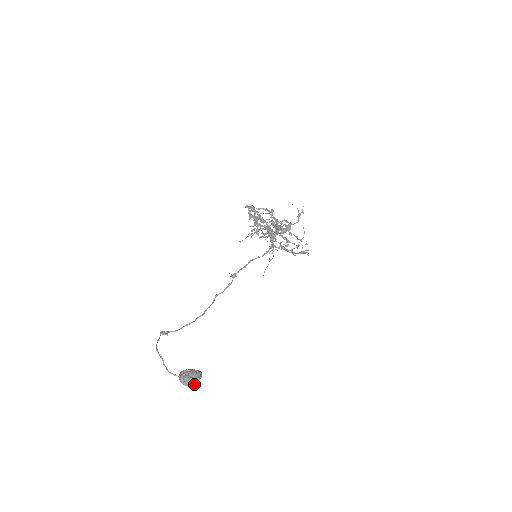
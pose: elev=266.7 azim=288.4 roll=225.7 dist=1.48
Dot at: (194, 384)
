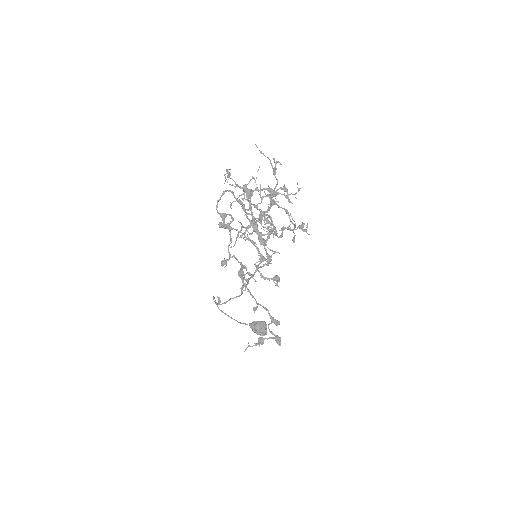
Dot at: (265, 334)
